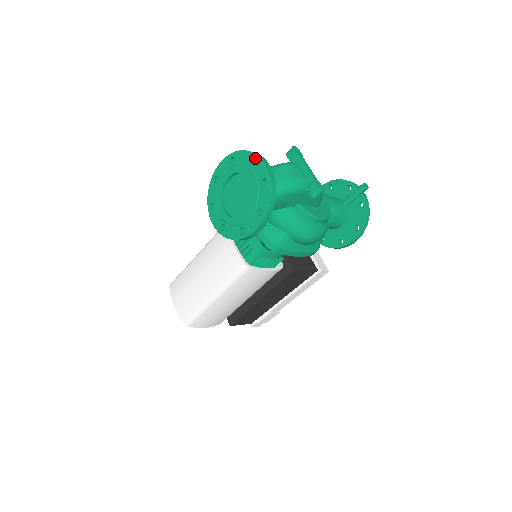
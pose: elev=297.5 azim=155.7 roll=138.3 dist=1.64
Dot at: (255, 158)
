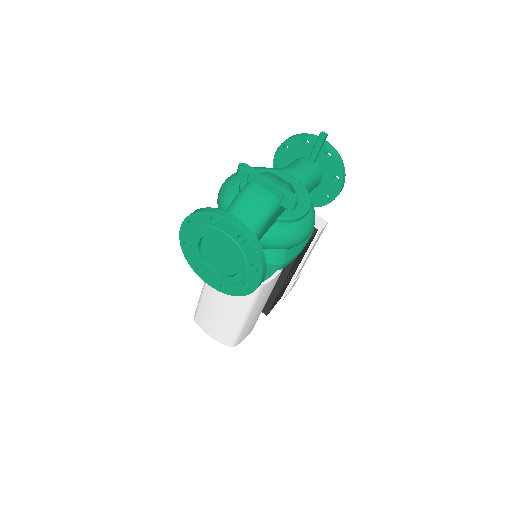
Dot at: (216, 218)
